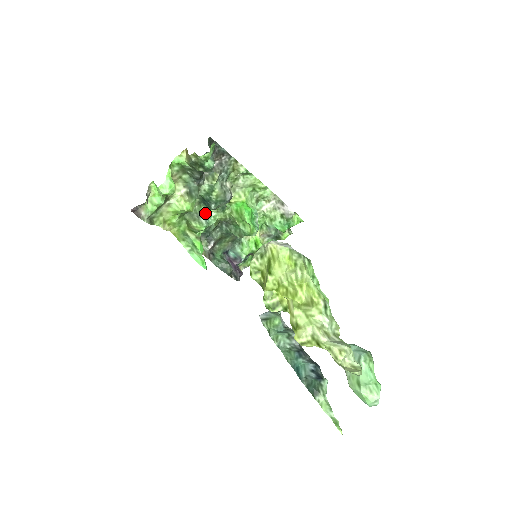
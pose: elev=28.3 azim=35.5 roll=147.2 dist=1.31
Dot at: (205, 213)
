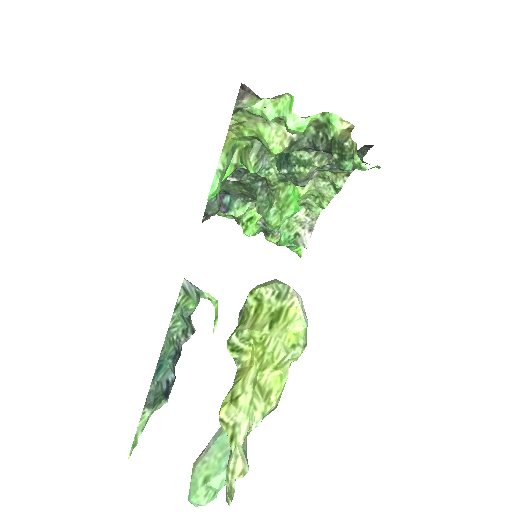
Dot at: (269, 161)
